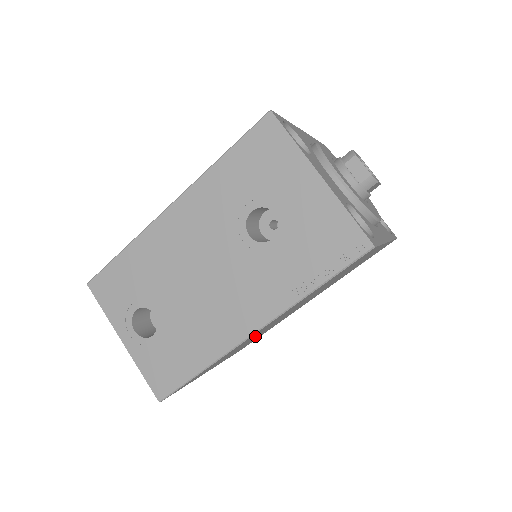
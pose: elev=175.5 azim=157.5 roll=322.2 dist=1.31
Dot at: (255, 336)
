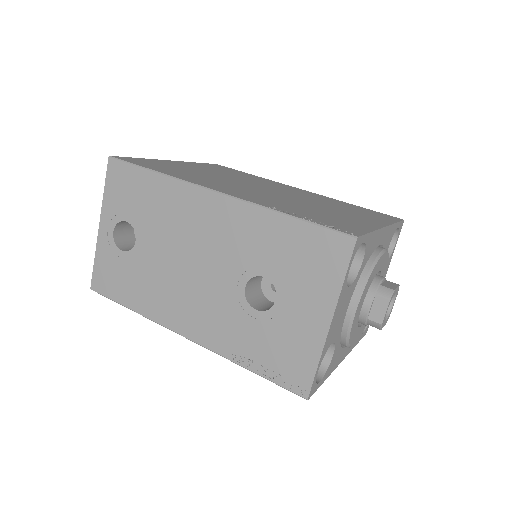
Dot at: occluded
